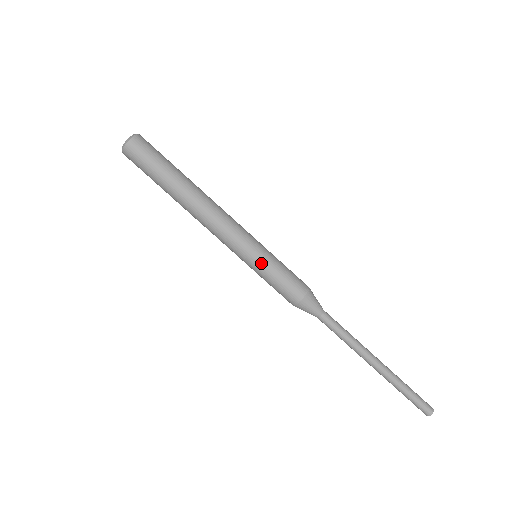
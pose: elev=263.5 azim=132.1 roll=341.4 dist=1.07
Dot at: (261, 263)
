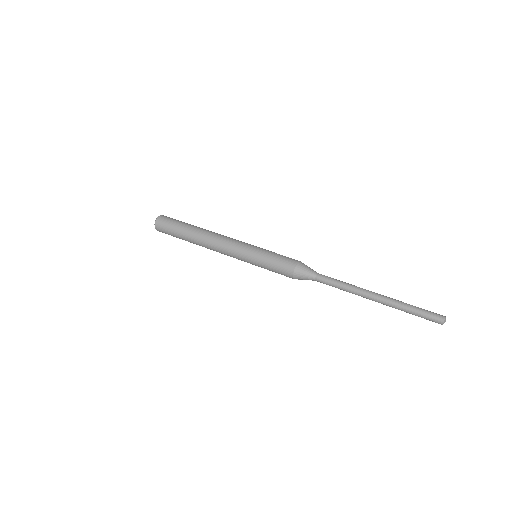
Dot at: (261, 251)
